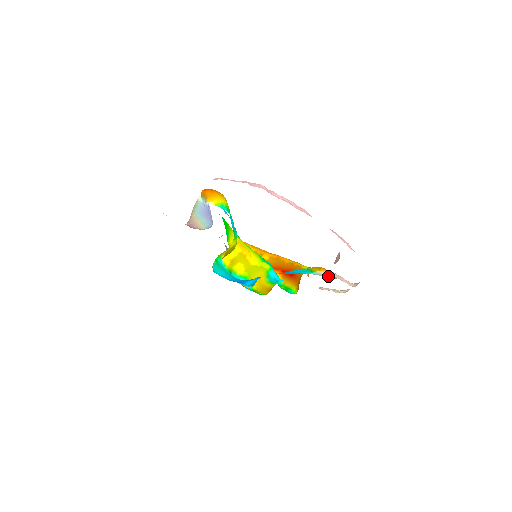
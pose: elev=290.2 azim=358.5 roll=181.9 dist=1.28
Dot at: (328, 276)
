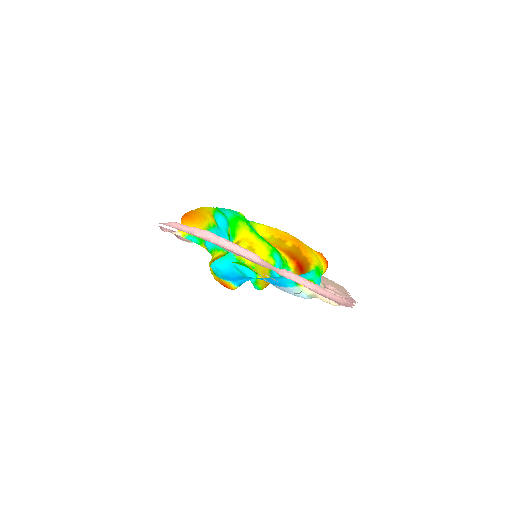
Dot at: (308, 293)
